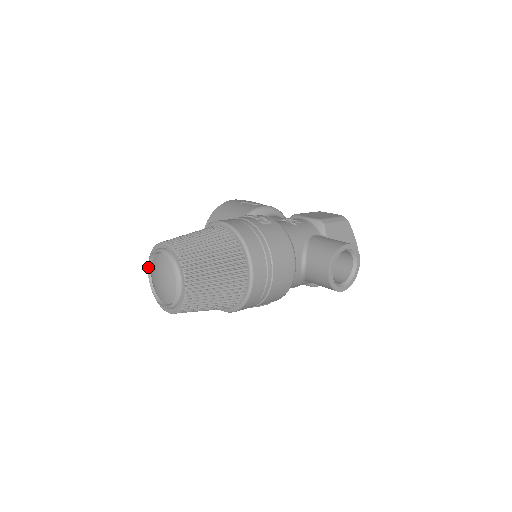
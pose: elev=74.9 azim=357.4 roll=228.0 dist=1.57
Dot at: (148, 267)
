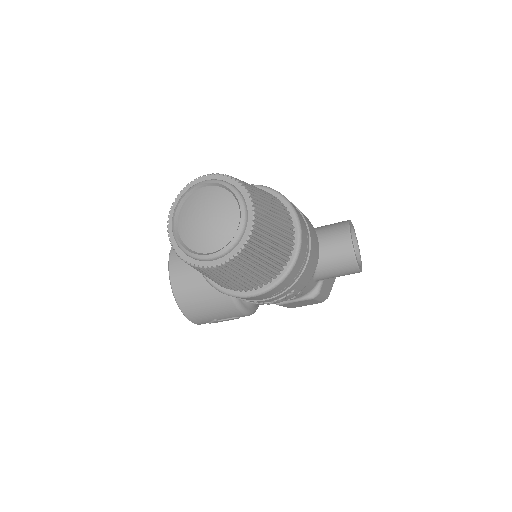
Dot at: (173, 219)
